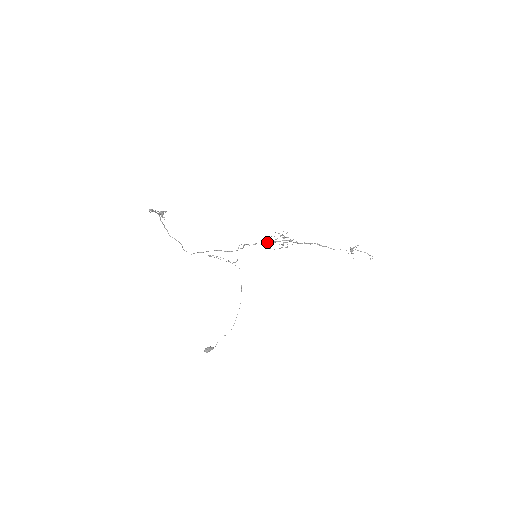
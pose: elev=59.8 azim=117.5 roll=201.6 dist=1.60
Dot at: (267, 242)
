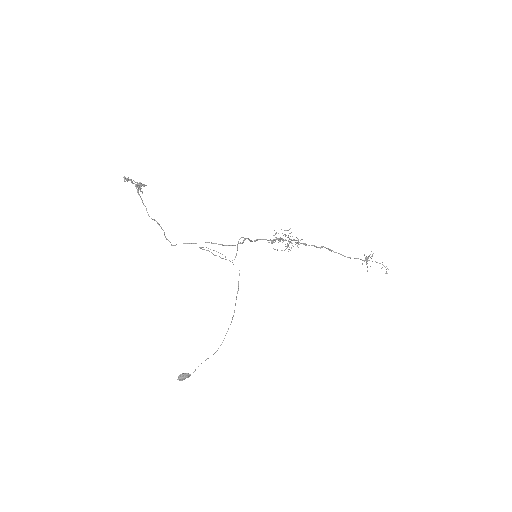
Dot at: (270, 240)
